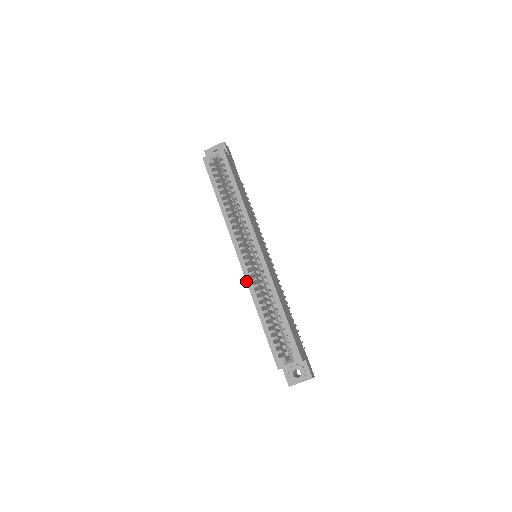
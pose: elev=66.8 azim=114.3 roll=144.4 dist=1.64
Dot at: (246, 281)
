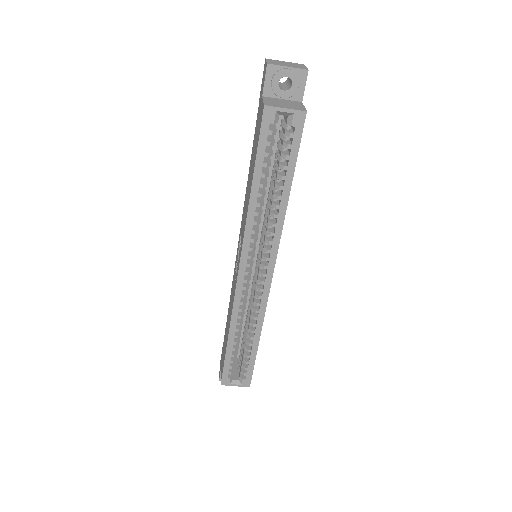
Dot at: (233, 302)
